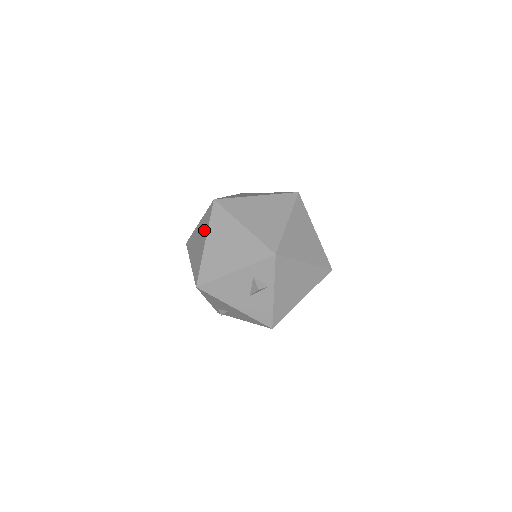
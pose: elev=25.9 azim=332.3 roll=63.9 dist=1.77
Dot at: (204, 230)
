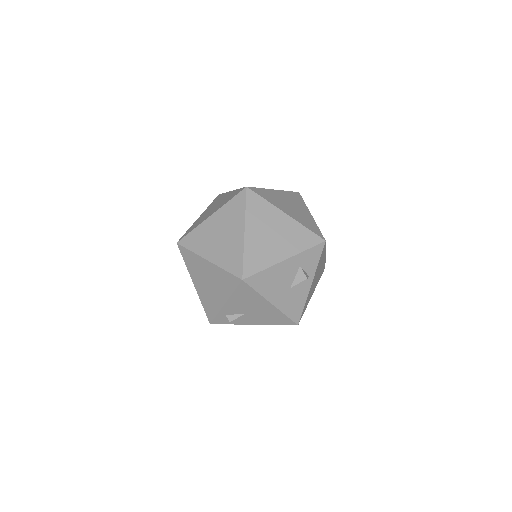
Dot at: (234, 219)
